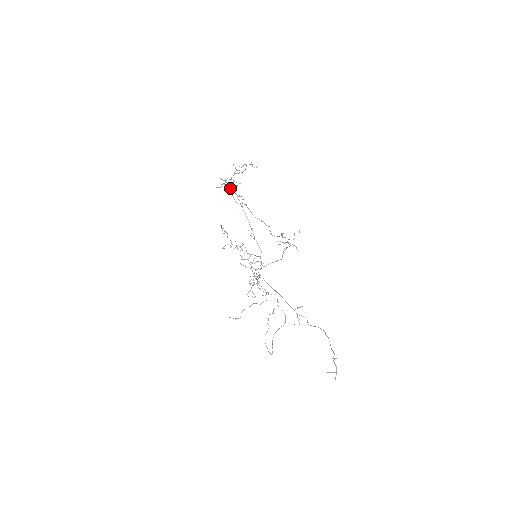
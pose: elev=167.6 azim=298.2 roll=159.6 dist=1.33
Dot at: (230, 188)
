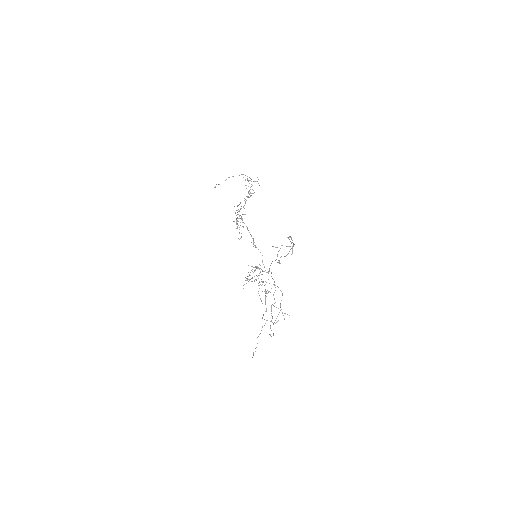
Dot at: occluded
